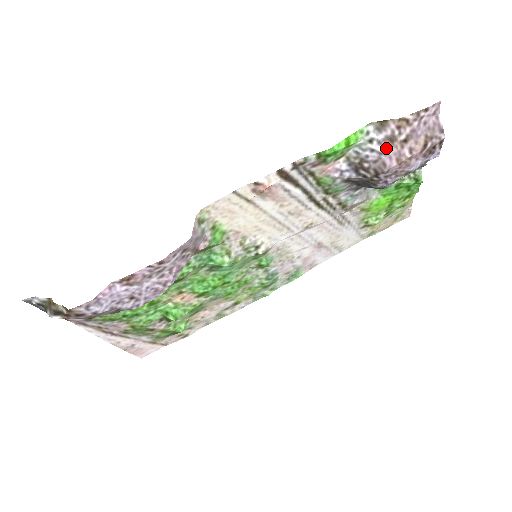
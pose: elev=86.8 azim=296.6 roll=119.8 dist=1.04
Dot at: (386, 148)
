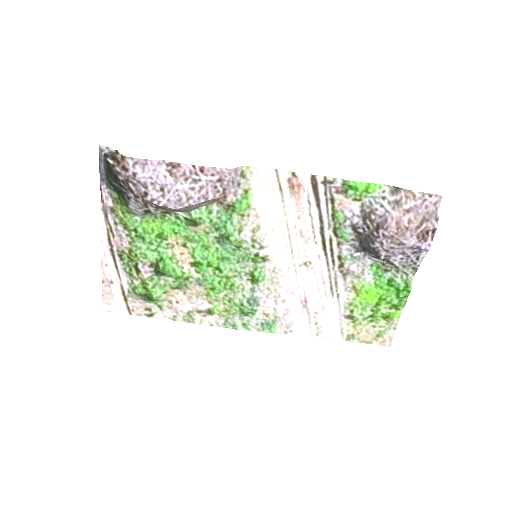
Dot at: (392, 209)
